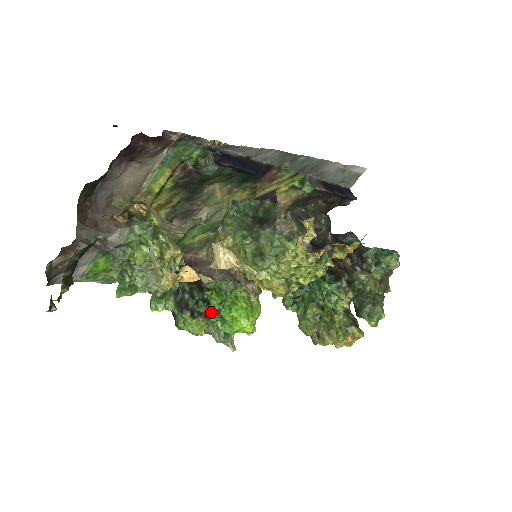
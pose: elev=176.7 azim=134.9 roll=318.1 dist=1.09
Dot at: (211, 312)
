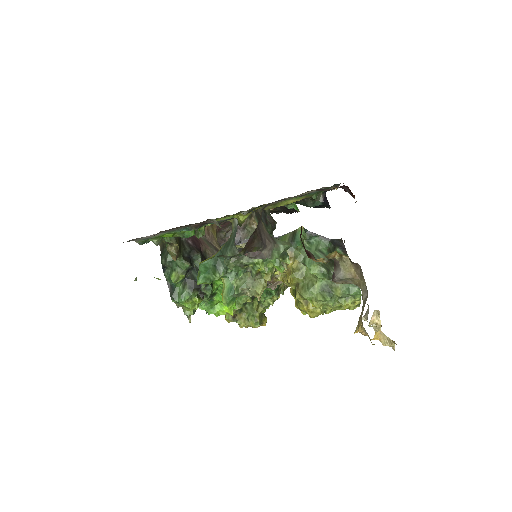
Dot at: (209, 294)
